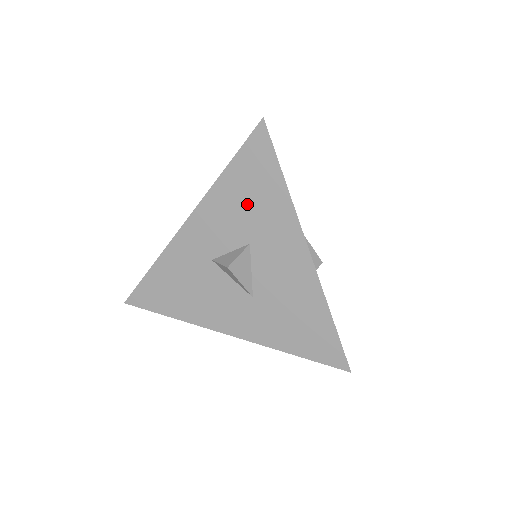
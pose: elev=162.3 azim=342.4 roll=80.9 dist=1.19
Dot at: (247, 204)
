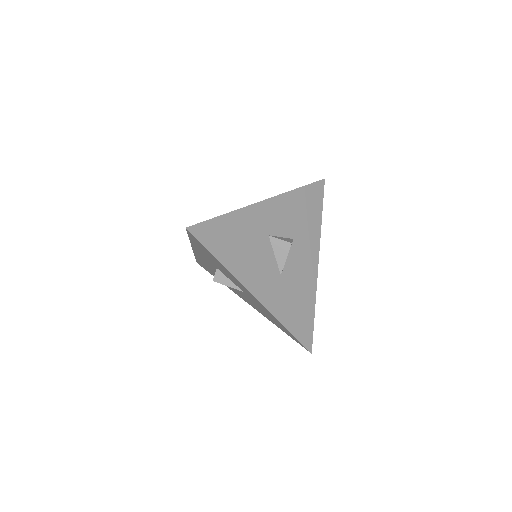
Dot at: (301, 215)
